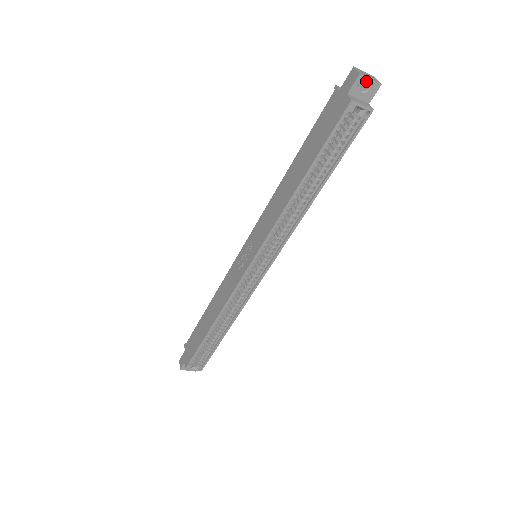
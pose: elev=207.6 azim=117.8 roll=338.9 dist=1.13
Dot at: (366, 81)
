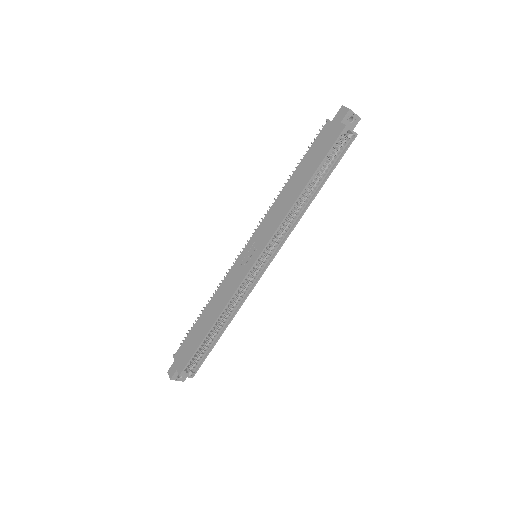
Dot at: (353, 115)
